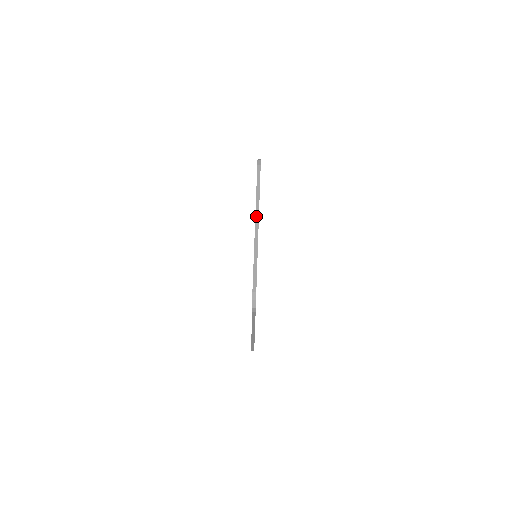
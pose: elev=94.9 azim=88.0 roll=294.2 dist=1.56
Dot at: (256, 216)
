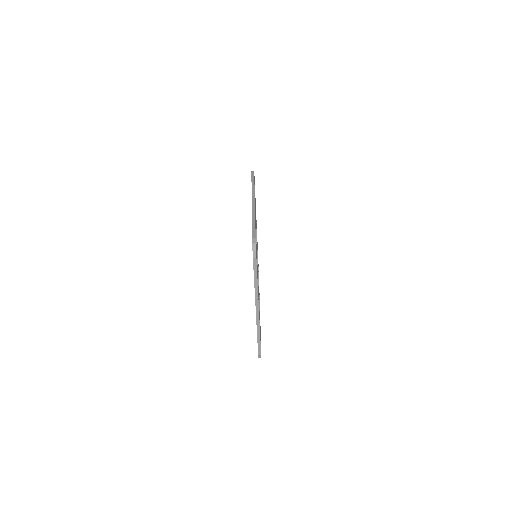
Dot at: (256, 305)
